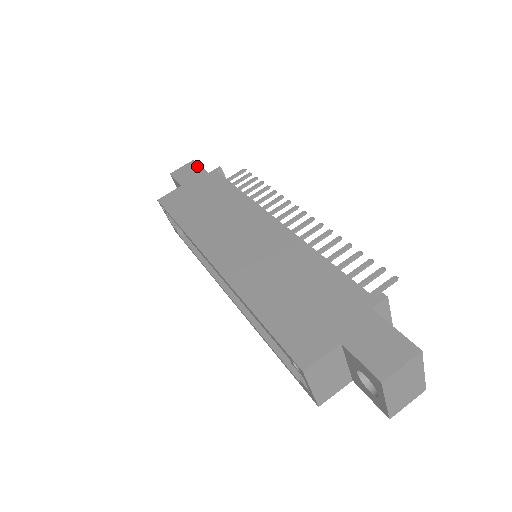
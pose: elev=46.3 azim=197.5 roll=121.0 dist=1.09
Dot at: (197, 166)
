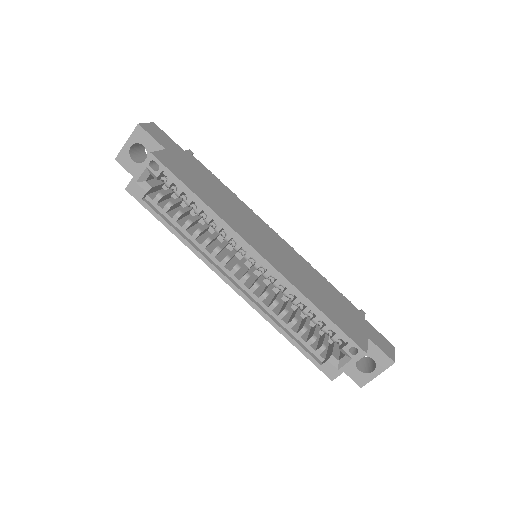
Dot at: (165, 134)
